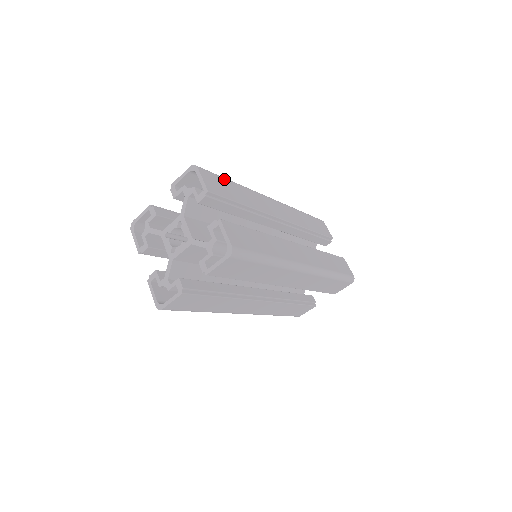
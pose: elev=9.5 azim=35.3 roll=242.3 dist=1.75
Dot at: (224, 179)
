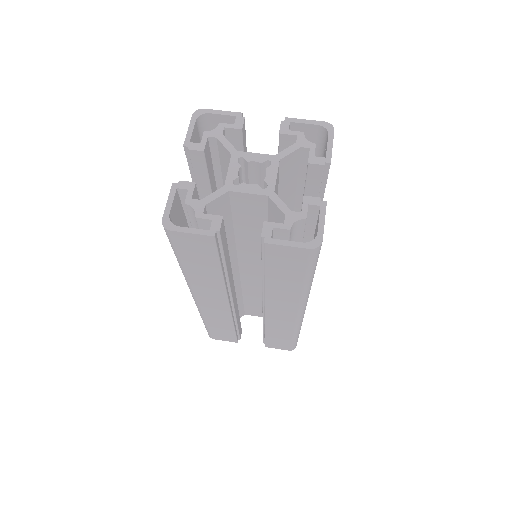
Dot at: occluded
